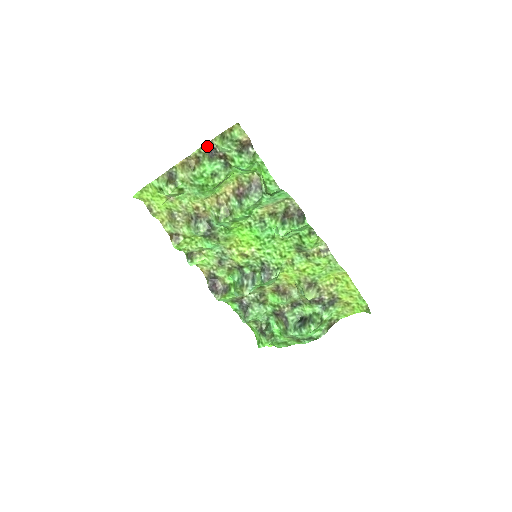
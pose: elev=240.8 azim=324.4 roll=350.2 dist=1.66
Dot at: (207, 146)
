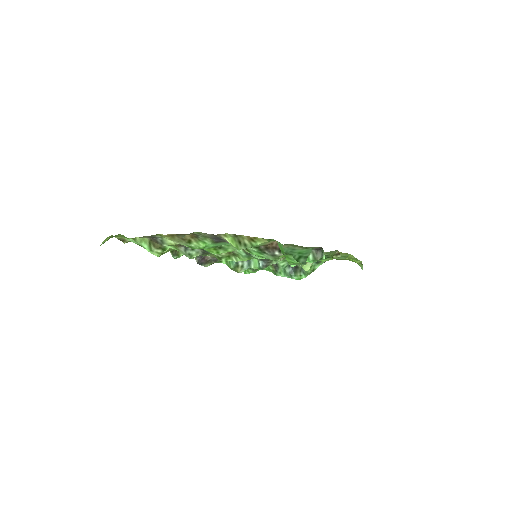
Dot at: (211, 235)
